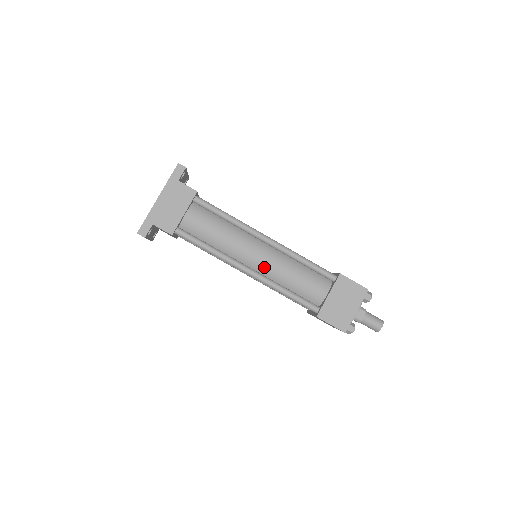
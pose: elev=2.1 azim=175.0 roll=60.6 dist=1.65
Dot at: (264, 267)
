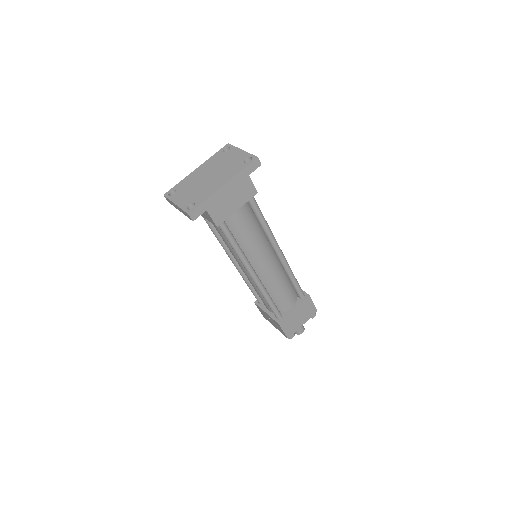
Dot at: (265, 275)
